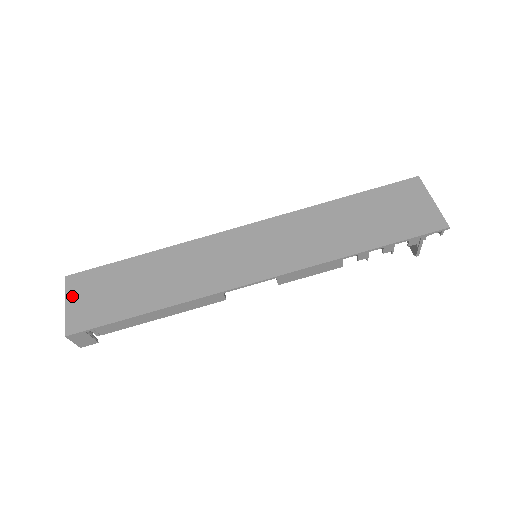
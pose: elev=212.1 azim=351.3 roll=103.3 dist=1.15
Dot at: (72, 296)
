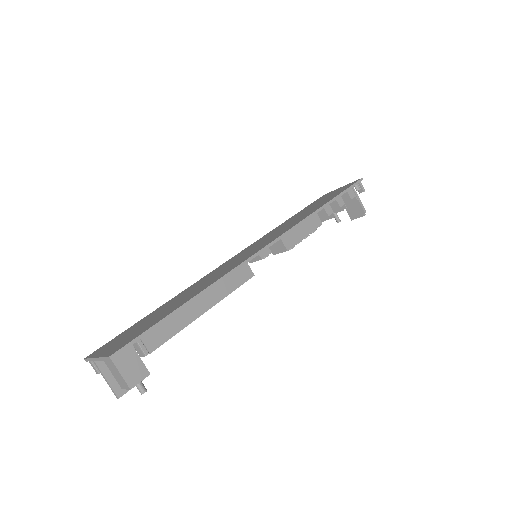
Dot at: (100, 352)
